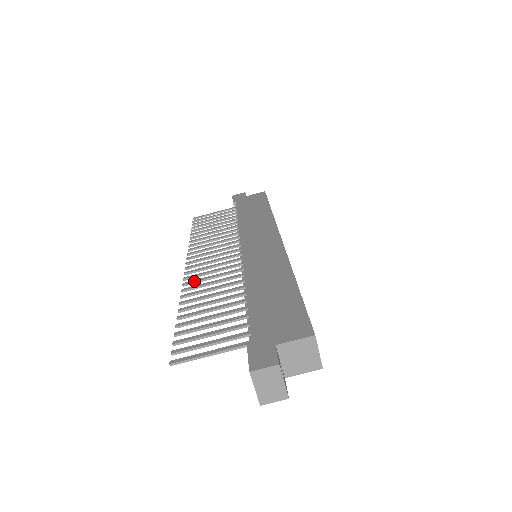
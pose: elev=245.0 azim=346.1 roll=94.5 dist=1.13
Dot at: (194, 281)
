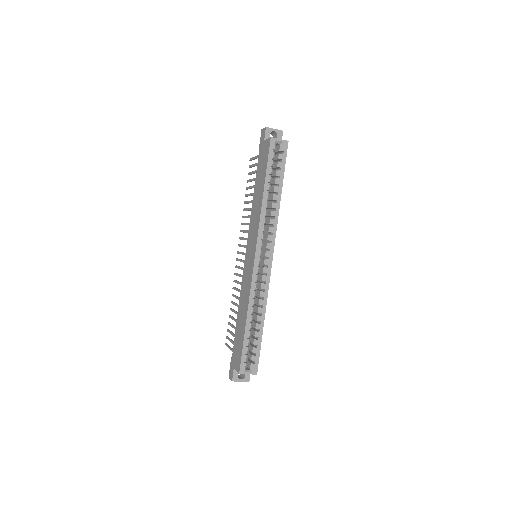
Dot at: (236, 275)
